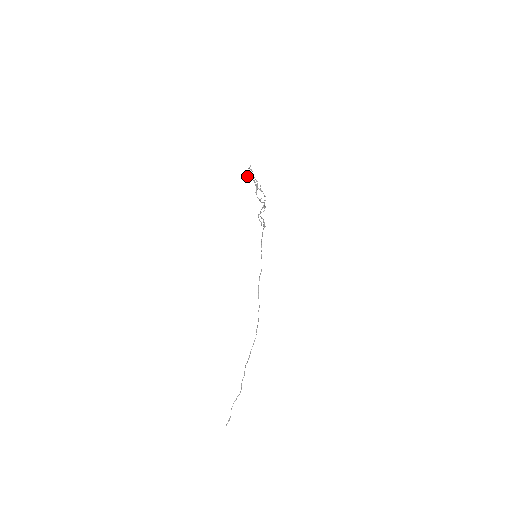
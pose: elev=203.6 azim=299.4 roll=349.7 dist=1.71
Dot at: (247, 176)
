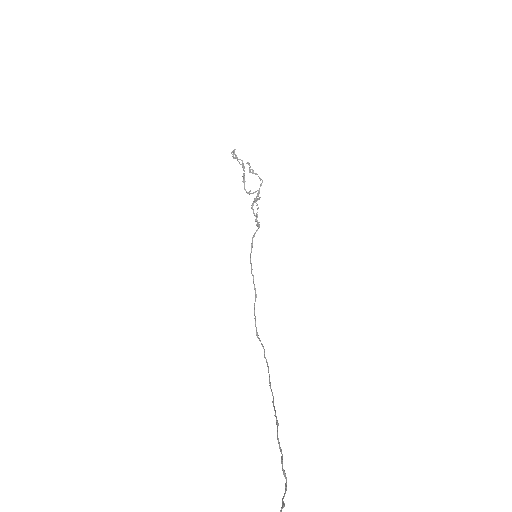
Dot at: (233, 155)
